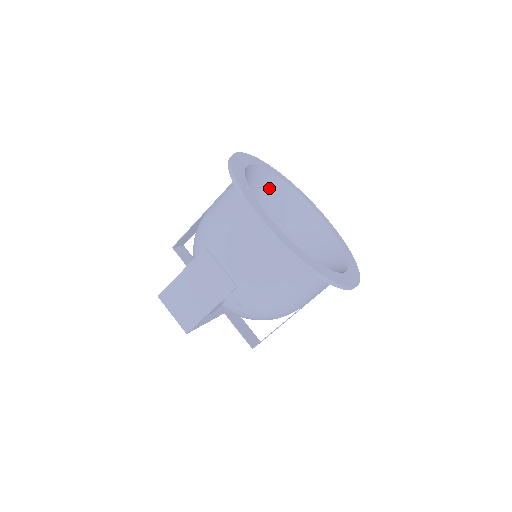
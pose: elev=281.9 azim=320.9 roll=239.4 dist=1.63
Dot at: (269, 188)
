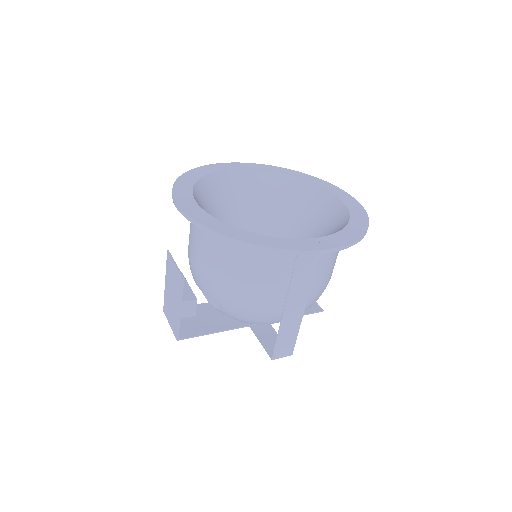
Dot at: (275, 188)
